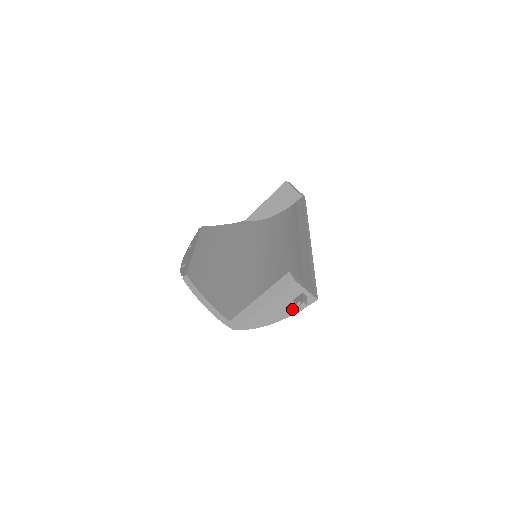
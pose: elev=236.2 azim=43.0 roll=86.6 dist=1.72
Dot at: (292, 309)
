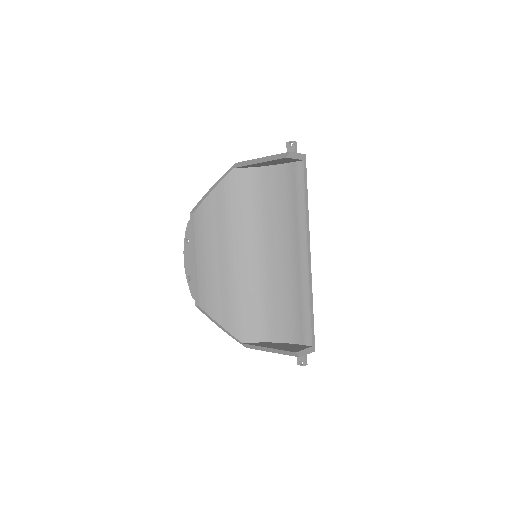
Dot at: occluded
